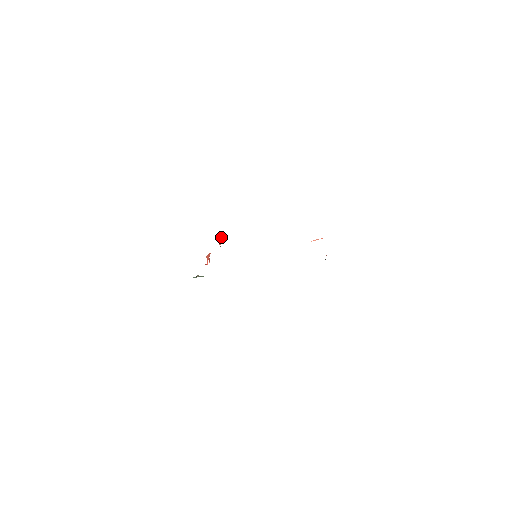
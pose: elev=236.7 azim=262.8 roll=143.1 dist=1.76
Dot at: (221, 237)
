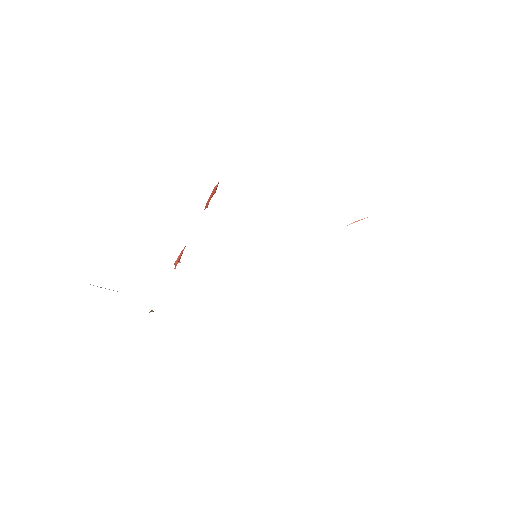
Dot at: (211, 195)
